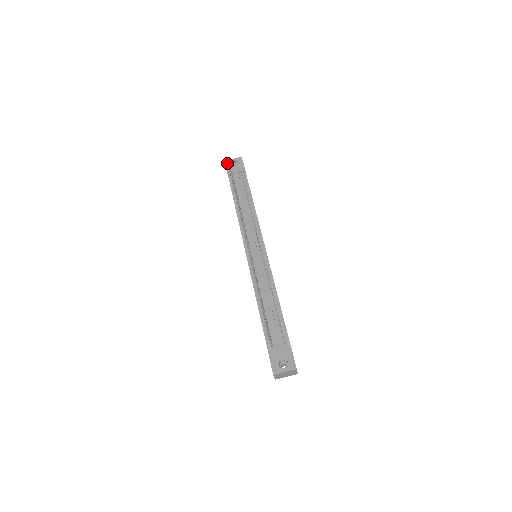
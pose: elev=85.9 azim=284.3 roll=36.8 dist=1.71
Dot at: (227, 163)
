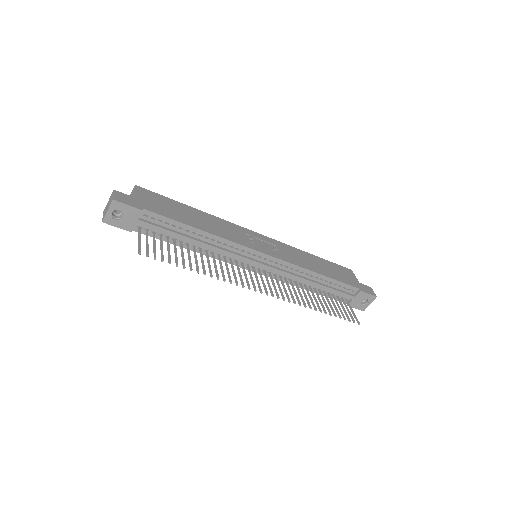
Dot at: (110, 222)
